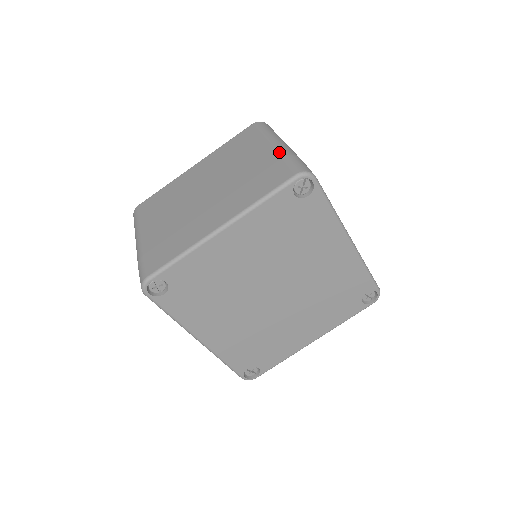
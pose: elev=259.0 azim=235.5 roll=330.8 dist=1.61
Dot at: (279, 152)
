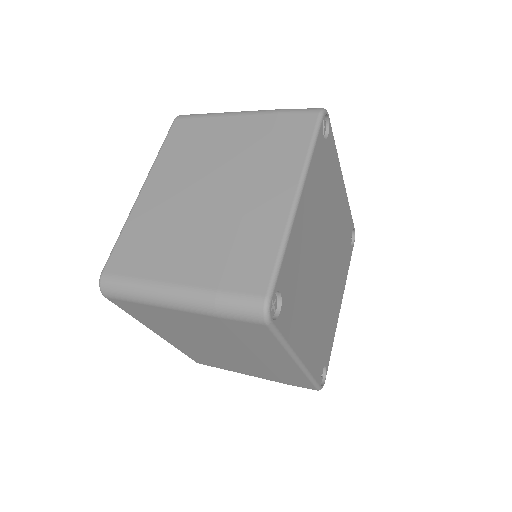
Dot at: (264, 113)
